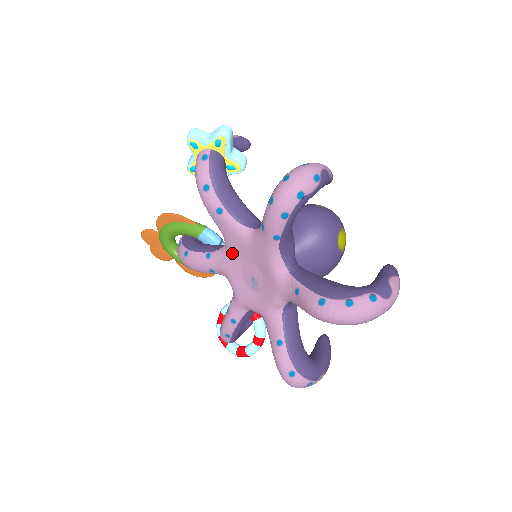
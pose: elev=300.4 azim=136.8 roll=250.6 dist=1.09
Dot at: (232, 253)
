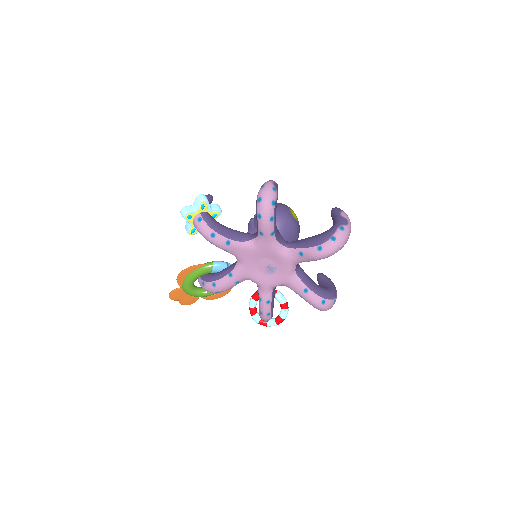
Dot at: (246, 262)
